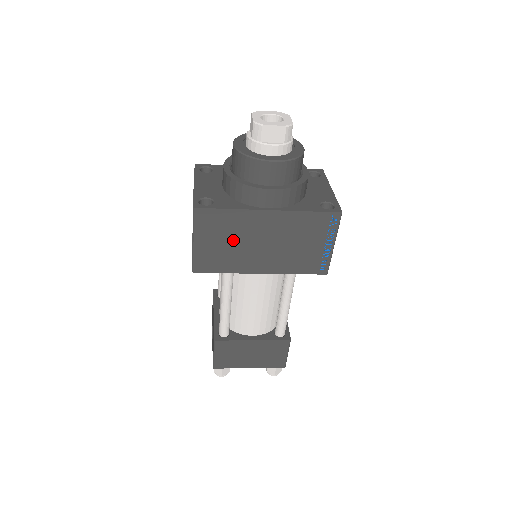
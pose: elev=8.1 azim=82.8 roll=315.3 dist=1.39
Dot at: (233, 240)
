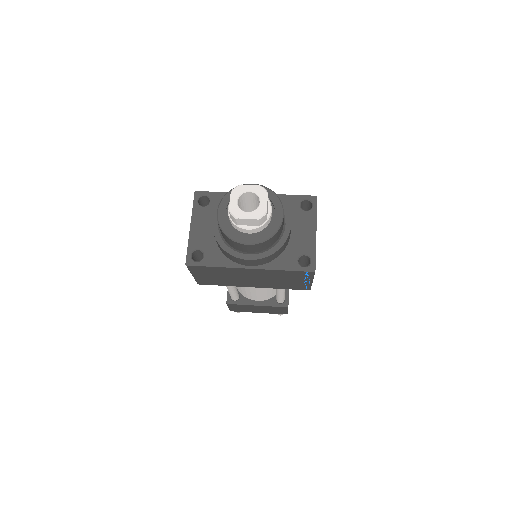
Dot at: (224, 276)
